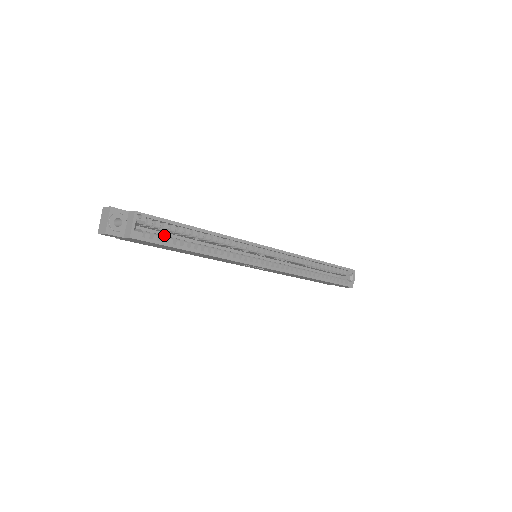
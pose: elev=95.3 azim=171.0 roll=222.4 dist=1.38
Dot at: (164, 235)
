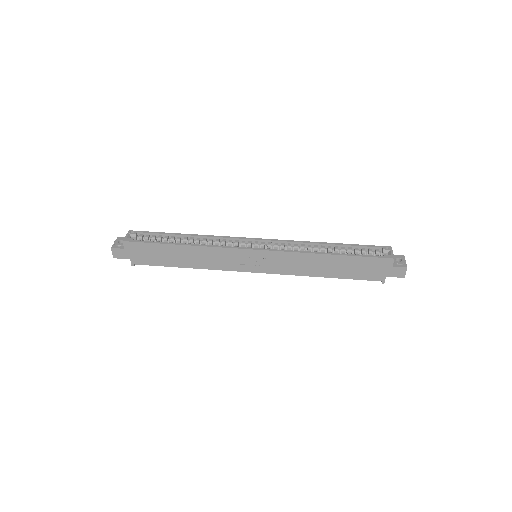
Dot at: occluded
